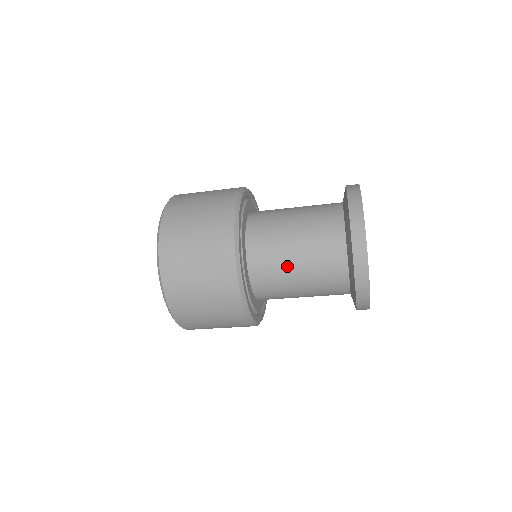
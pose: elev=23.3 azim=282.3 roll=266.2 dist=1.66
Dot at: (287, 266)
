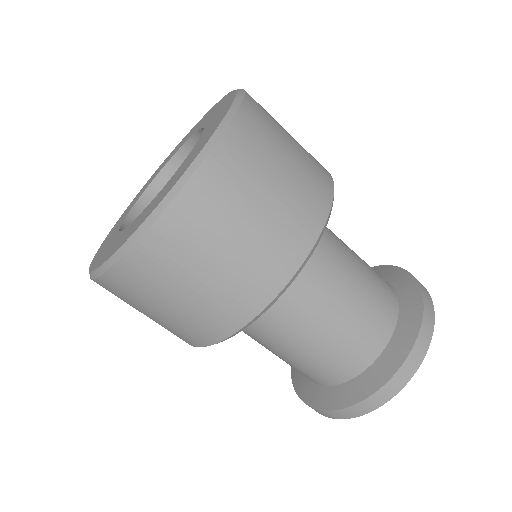
Dot at: (332, 294)
